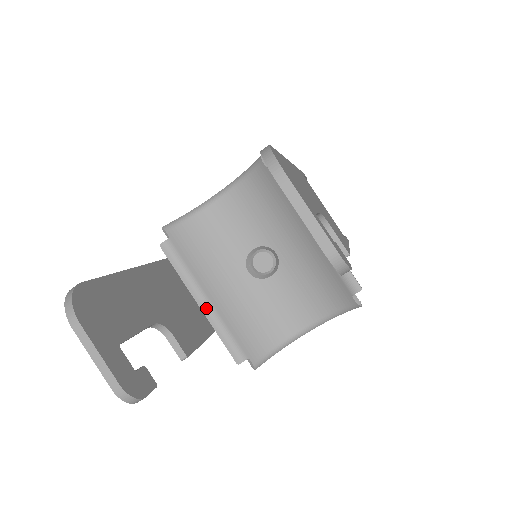
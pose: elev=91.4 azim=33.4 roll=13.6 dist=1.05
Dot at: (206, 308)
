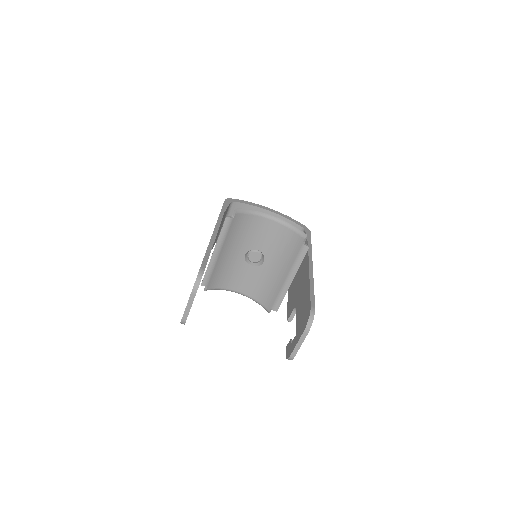
Dot at: (215, 257)
